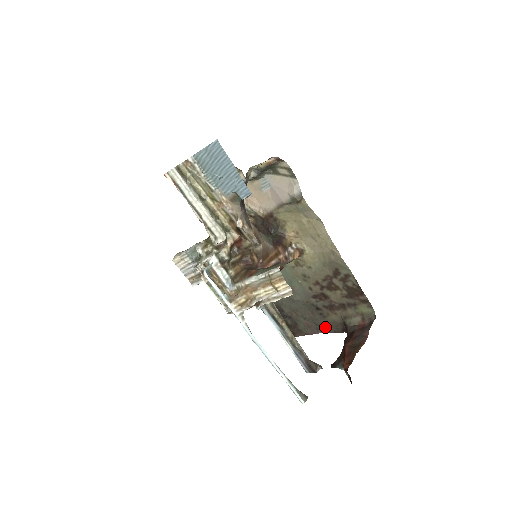
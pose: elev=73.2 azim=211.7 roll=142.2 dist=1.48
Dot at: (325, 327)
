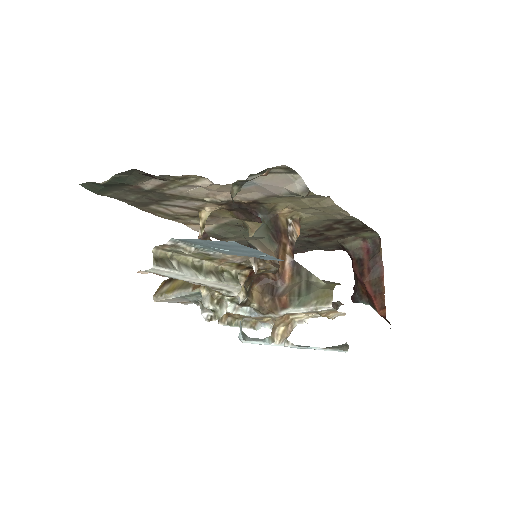
Dot at: (316, 248)
